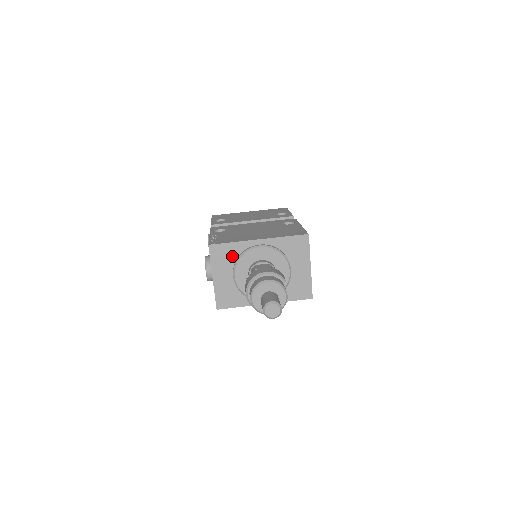
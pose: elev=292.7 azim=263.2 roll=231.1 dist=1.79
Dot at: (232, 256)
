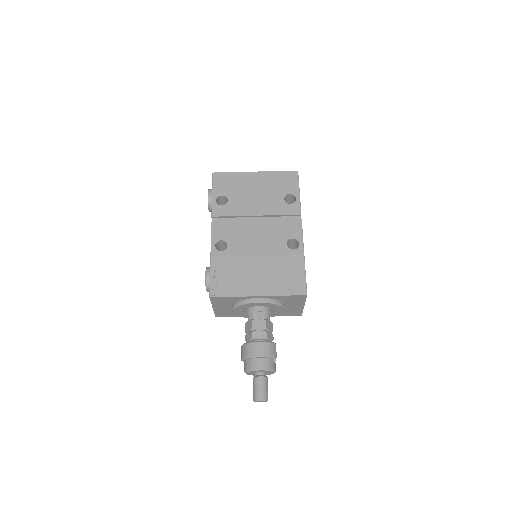
Dot at: (232, 301)
